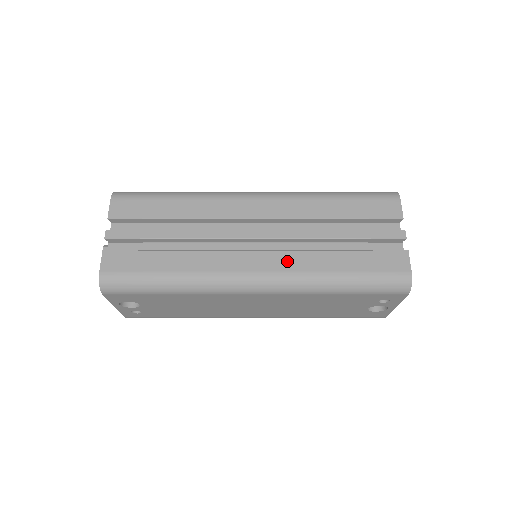
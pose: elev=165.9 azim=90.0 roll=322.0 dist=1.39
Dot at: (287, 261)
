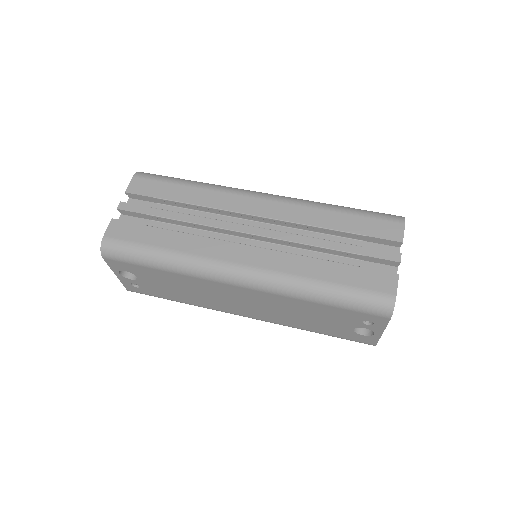
Dot at: (274, 260)
